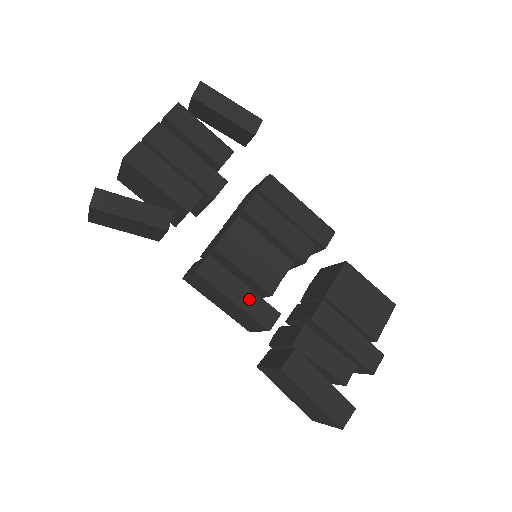
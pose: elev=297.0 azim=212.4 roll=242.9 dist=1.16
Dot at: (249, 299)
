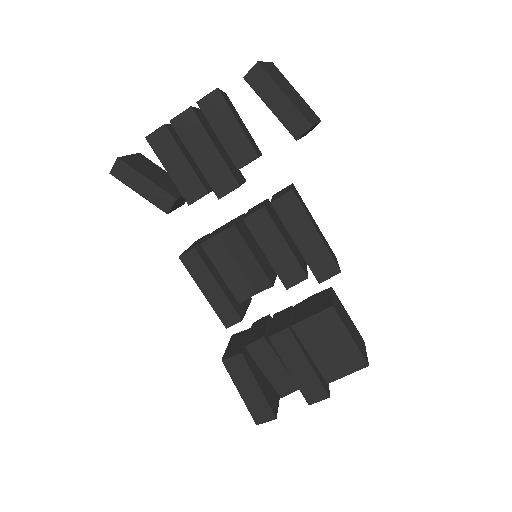
Dot at: (217, 297)
